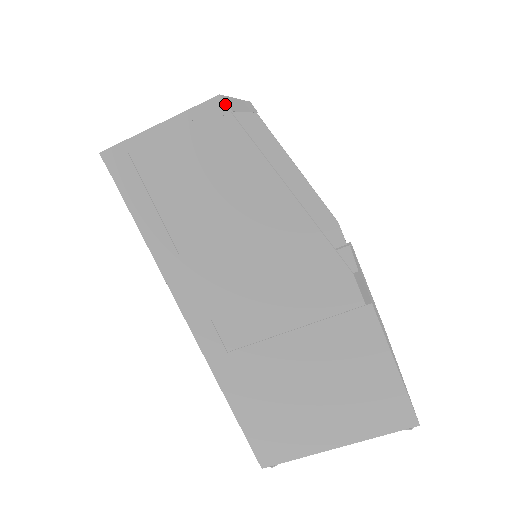
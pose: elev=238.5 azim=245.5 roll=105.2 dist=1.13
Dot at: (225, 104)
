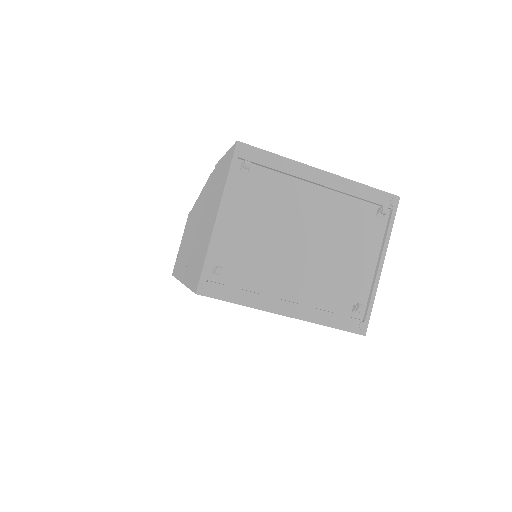
Dot at: (189, 212)
